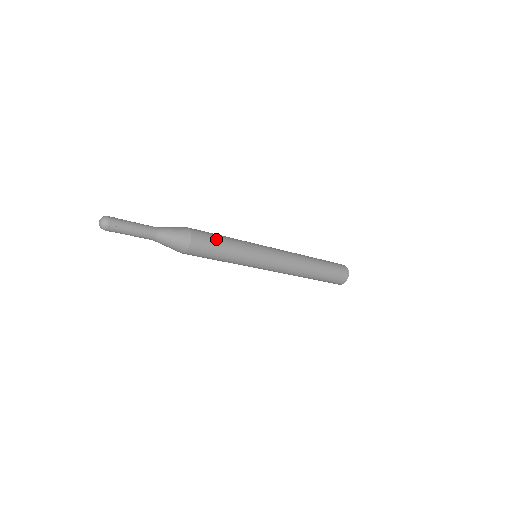
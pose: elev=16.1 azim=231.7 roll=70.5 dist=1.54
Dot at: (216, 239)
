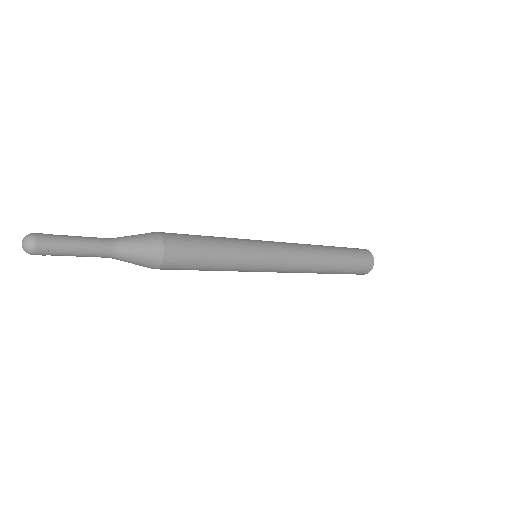
Dot at: (193, 235)
